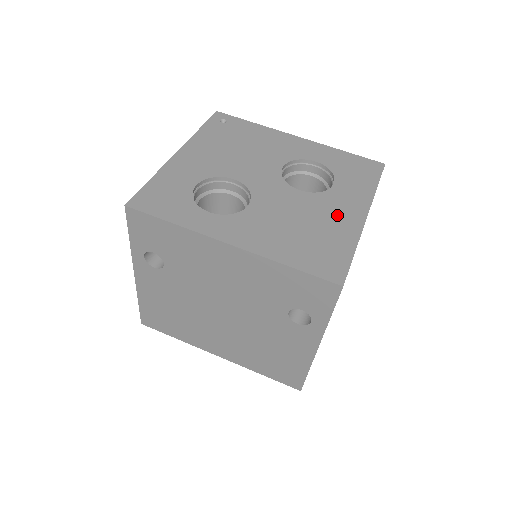
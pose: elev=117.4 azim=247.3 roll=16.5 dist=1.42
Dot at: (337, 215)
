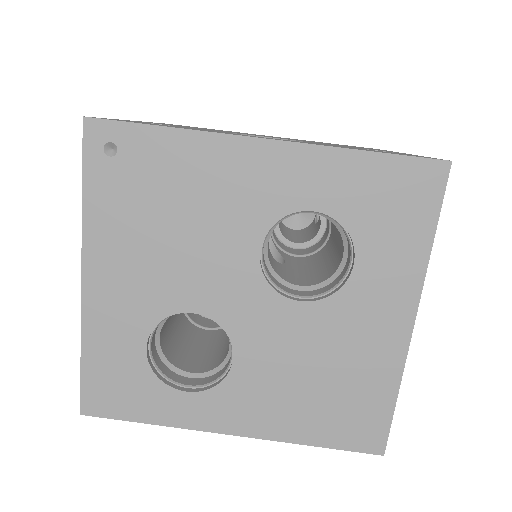
Dot at: (366, 338)
